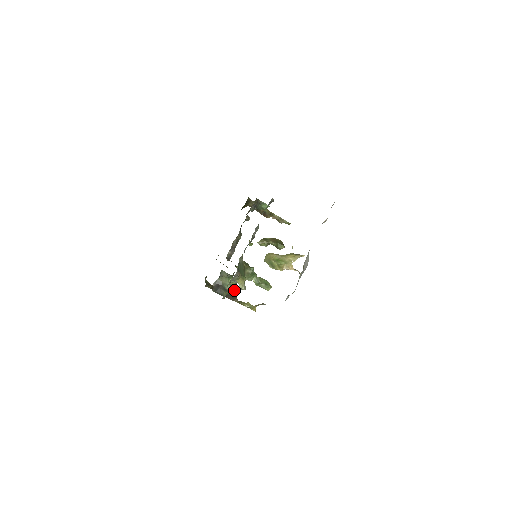
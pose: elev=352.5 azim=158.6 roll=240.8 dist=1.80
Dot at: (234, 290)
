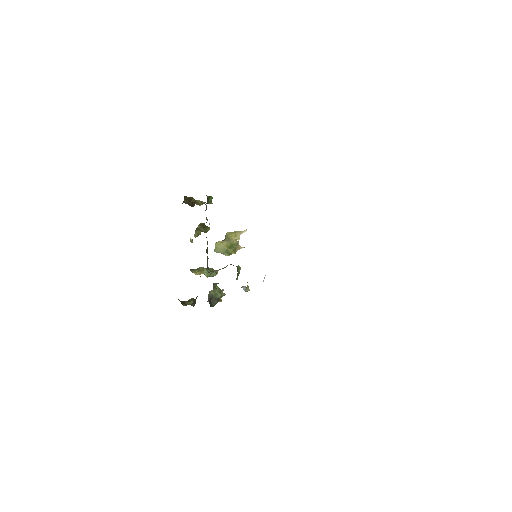
Dot at: occluded
